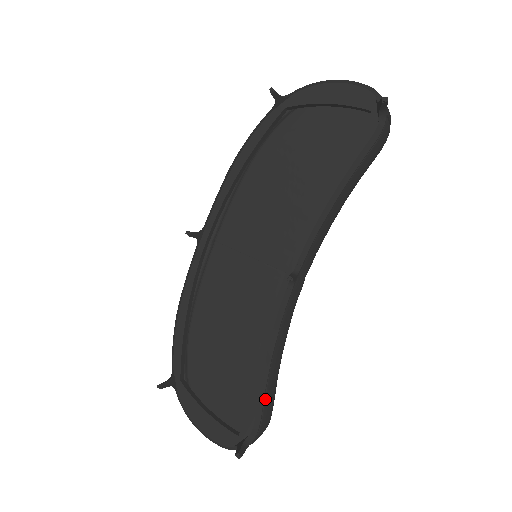
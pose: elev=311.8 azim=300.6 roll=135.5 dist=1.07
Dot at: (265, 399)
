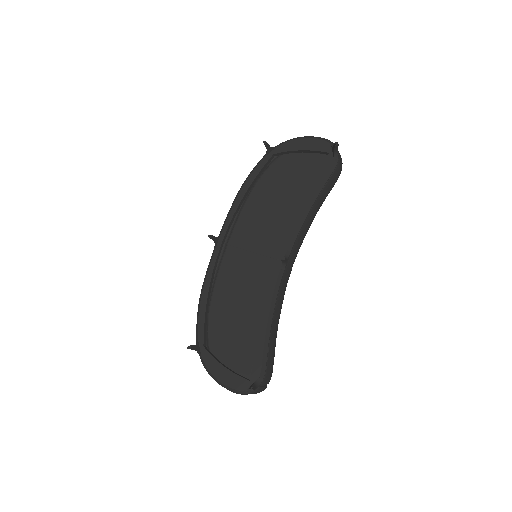
Dot at: (268, 352)
